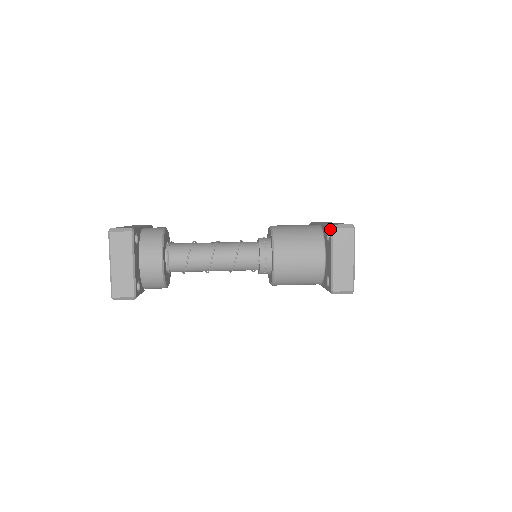
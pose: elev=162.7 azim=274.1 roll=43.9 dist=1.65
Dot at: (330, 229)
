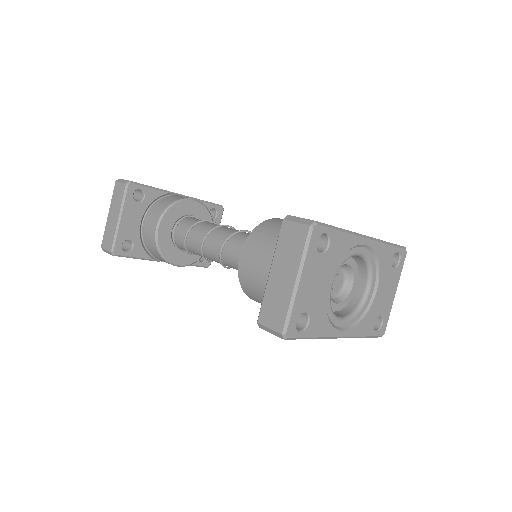
Dot at: occluded
